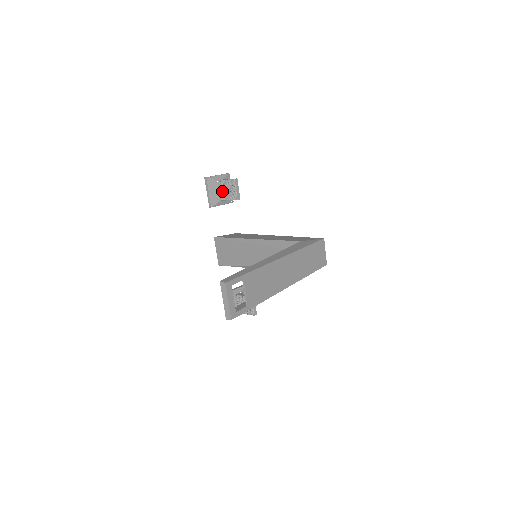
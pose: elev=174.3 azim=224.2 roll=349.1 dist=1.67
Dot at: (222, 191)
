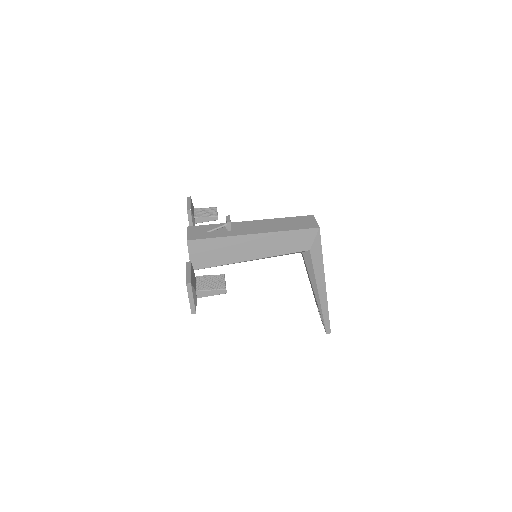
Dot at: occluded
